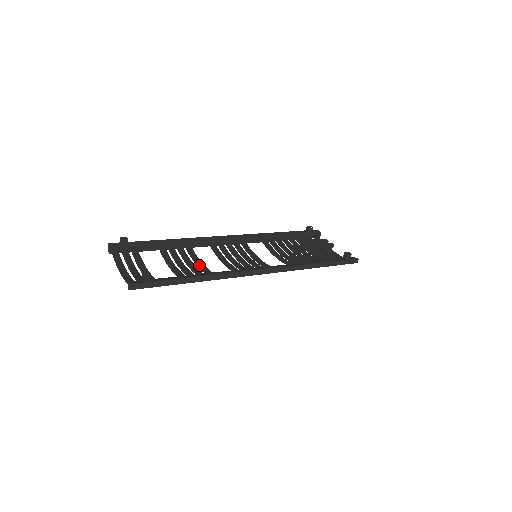
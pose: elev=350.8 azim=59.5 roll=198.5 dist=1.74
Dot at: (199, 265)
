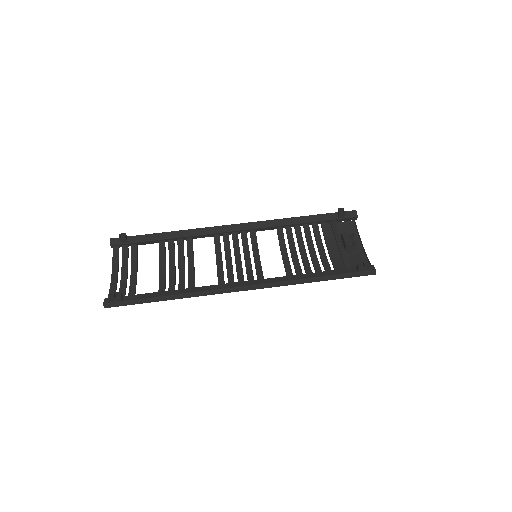
Dot at: (189, 269)
